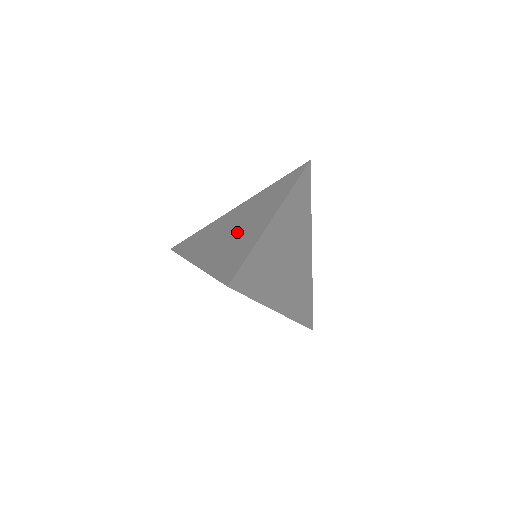
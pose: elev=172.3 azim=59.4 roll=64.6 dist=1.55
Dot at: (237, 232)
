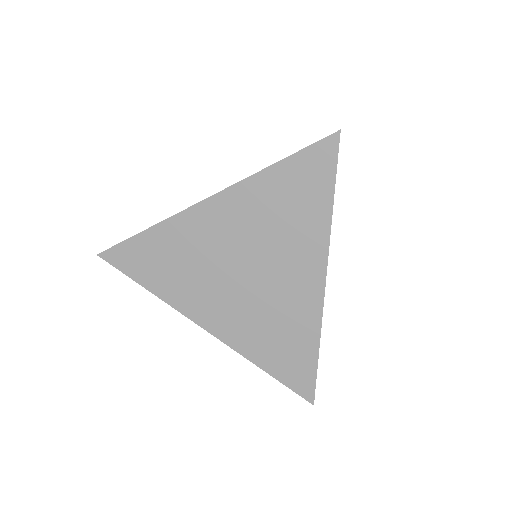
Dot at: occluded
